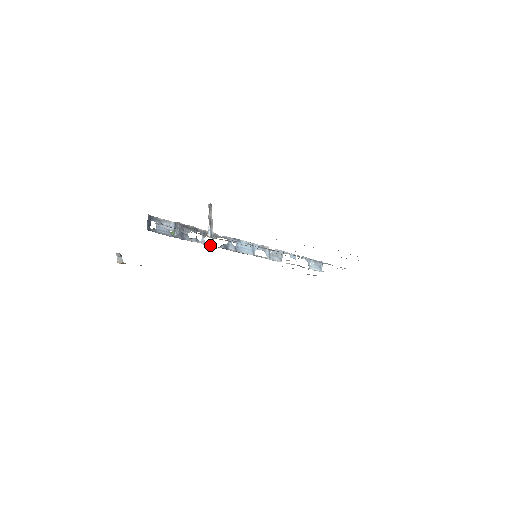
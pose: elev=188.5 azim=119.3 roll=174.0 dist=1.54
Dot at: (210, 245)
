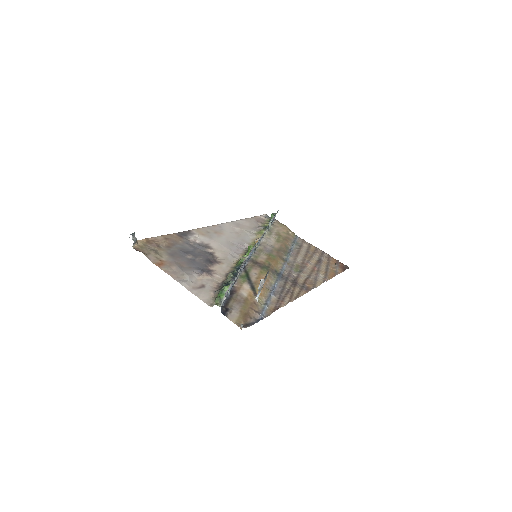
Dot at: (239, 275)
